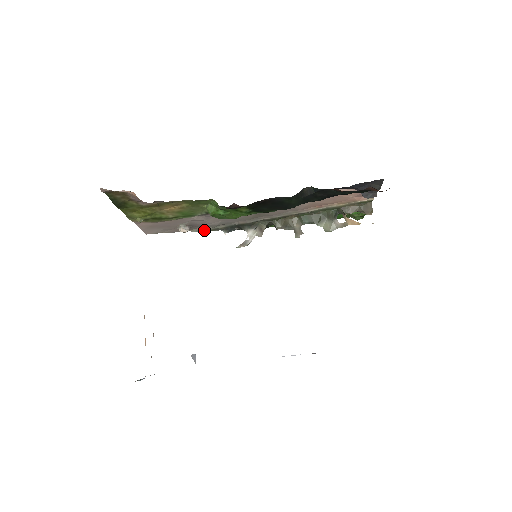
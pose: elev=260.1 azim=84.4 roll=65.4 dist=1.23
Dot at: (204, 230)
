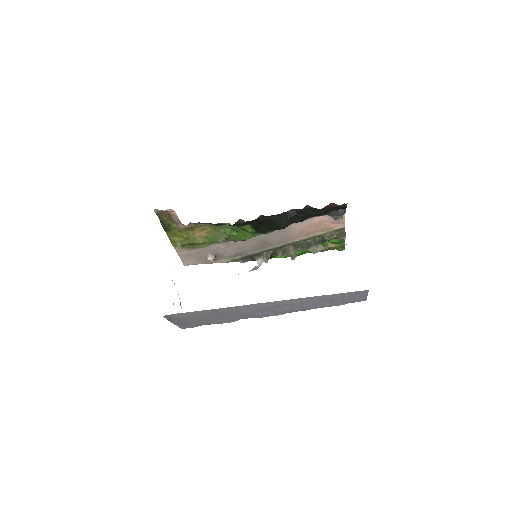
Dot at: (226, 261)
